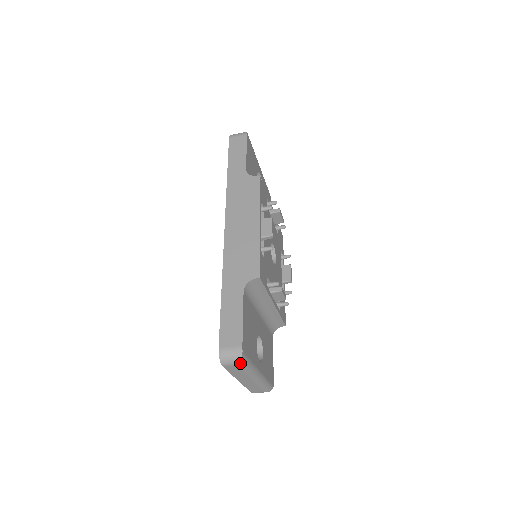
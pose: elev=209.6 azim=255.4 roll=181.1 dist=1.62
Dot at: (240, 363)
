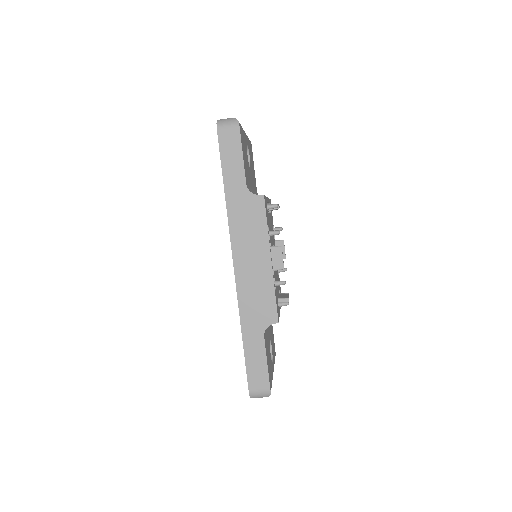
Dot at: occluded
